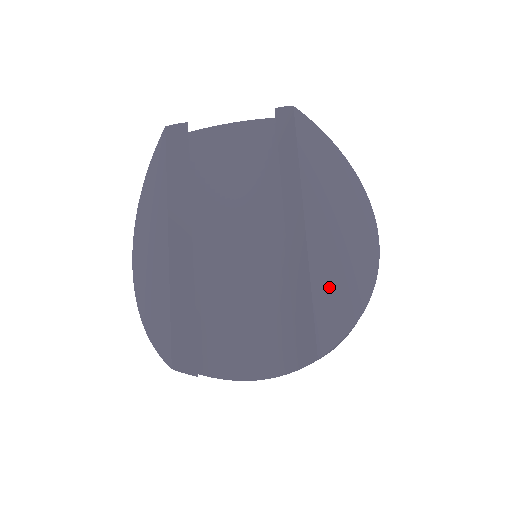
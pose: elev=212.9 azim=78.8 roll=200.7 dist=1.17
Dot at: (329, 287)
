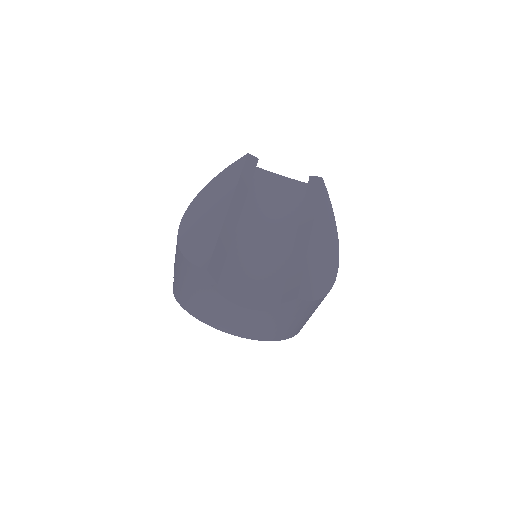
Dot at: (312, 270)
